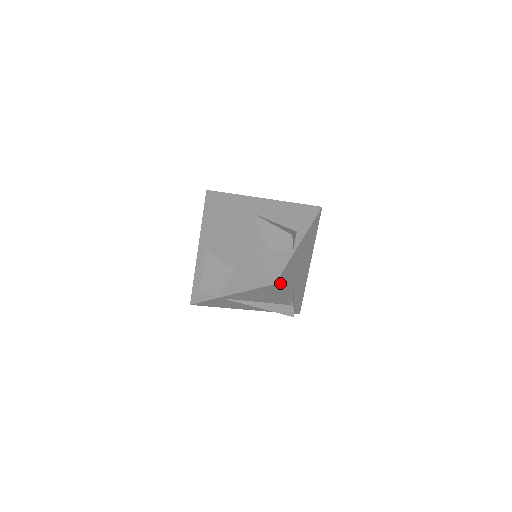
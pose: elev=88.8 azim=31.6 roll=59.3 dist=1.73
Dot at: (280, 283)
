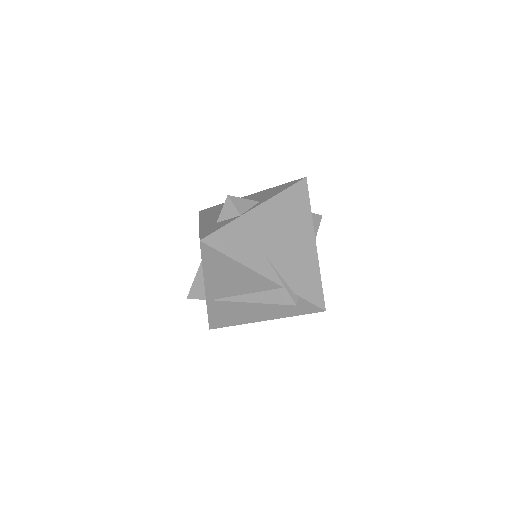
Dot at: (218, 244)
